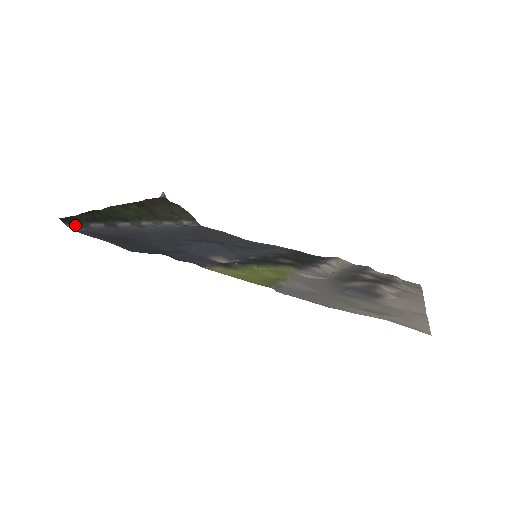
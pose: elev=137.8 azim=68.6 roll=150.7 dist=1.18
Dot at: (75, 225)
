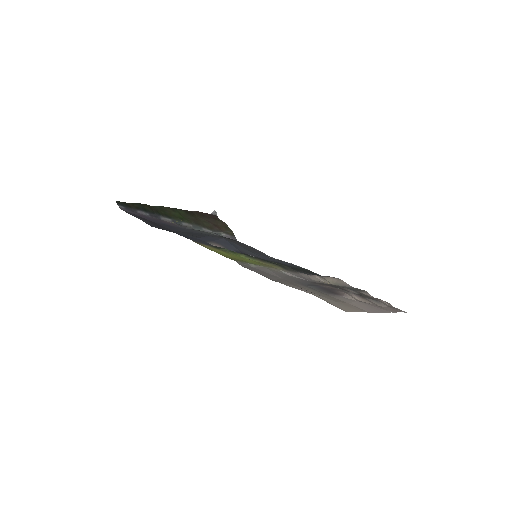
Dot at: (125, 208)
